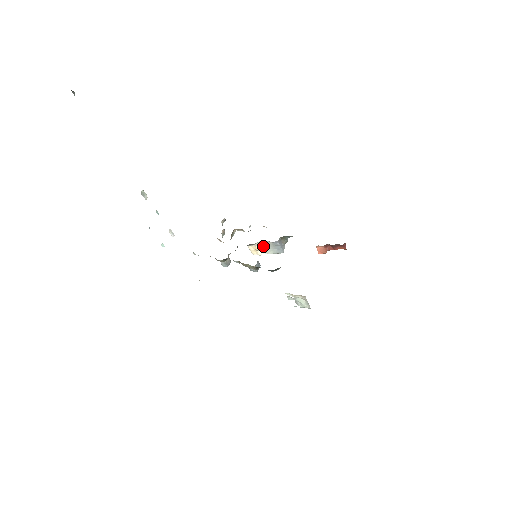
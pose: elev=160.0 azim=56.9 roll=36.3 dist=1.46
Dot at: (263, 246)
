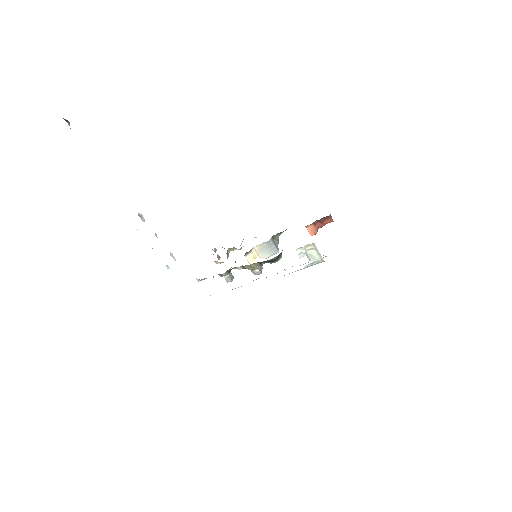
Dot at: (259, 251)
